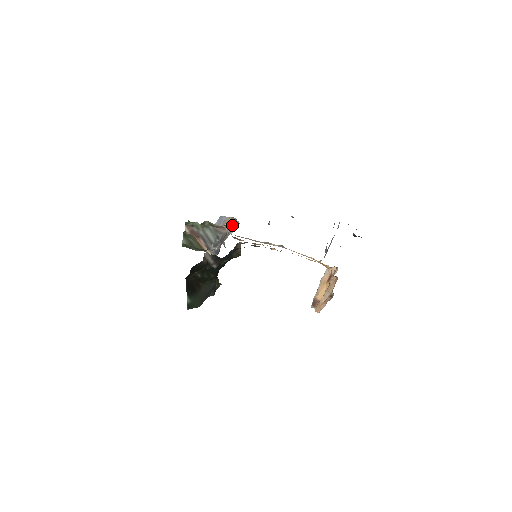
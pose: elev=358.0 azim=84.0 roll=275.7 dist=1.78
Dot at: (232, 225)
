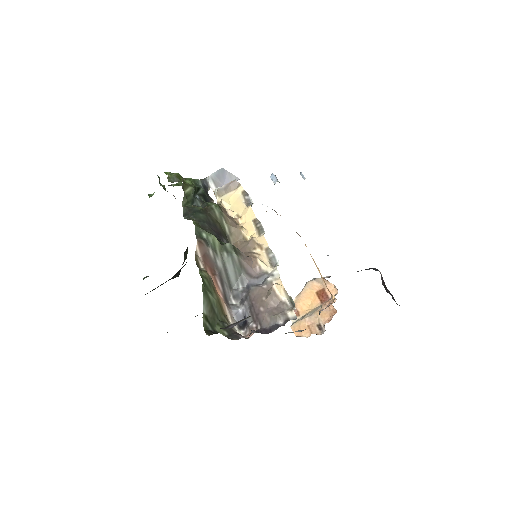
Dot at: (279, 294)
